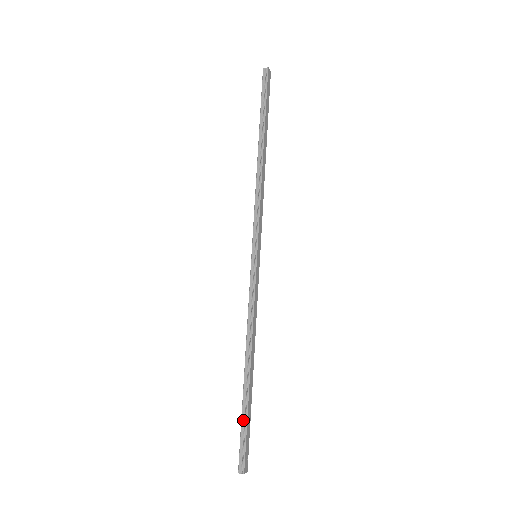
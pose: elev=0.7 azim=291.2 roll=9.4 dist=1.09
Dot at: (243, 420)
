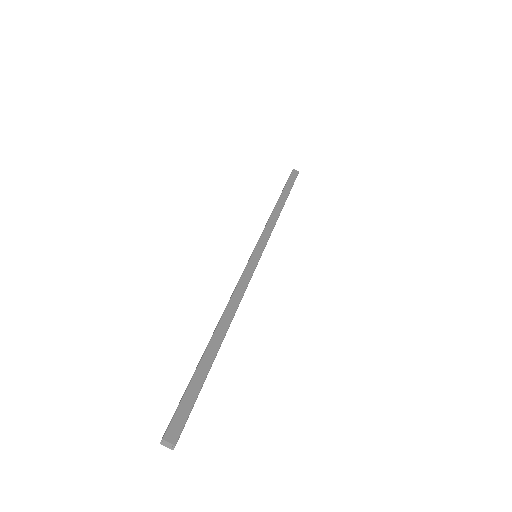
Dot at: (190, 381)
